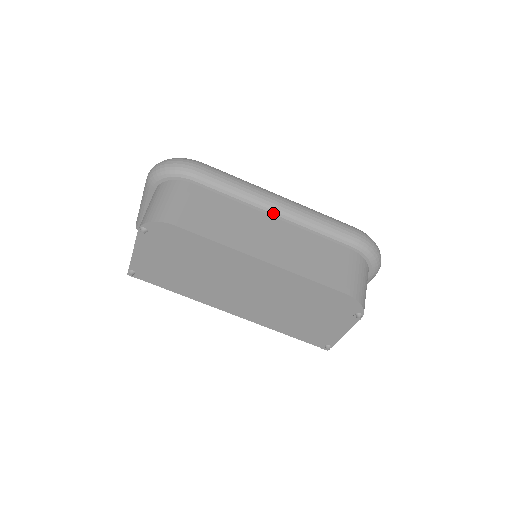
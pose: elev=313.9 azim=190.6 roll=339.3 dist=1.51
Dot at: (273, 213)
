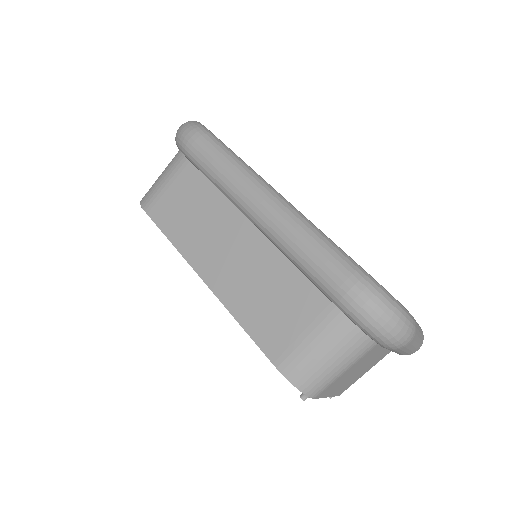
Dot at: (249, 218)
